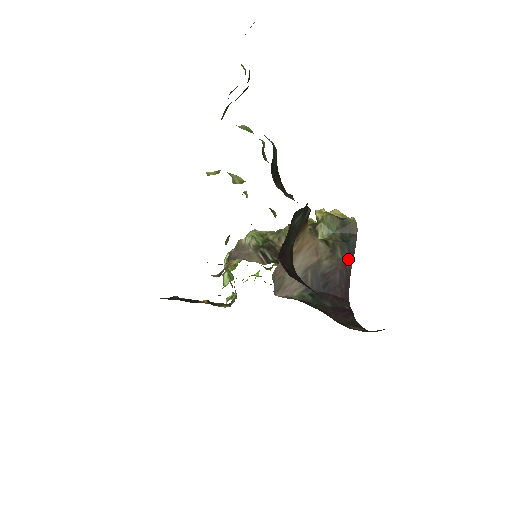
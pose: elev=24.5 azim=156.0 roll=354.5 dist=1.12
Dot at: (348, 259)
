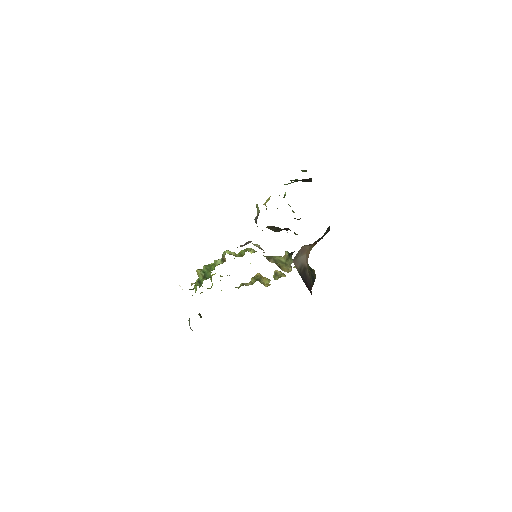
Dot at: (312, 282)
